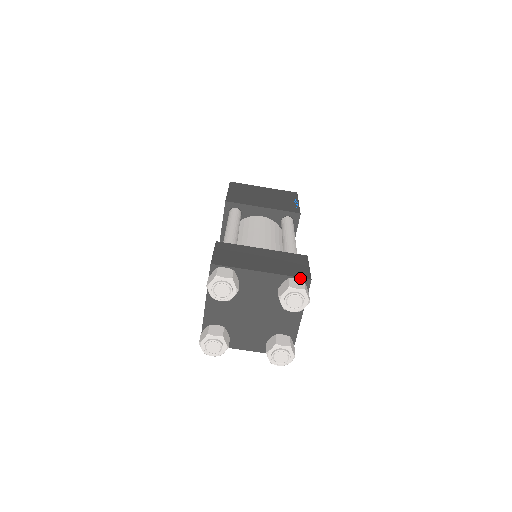
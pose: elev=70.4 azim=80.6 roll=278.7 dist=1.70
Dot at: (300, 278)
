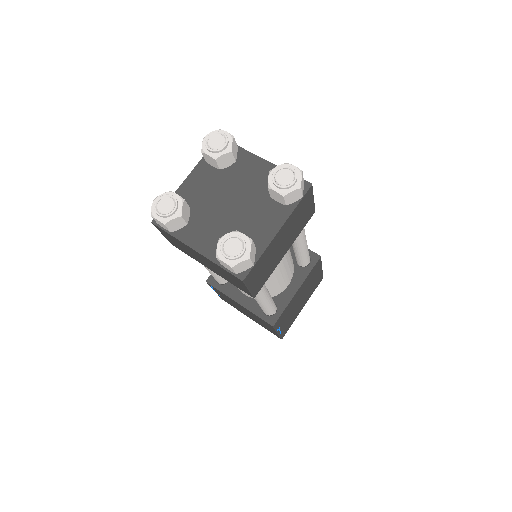
Dot at: occluded
